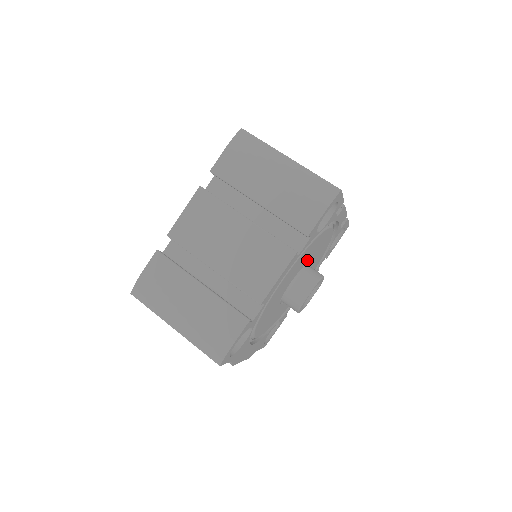
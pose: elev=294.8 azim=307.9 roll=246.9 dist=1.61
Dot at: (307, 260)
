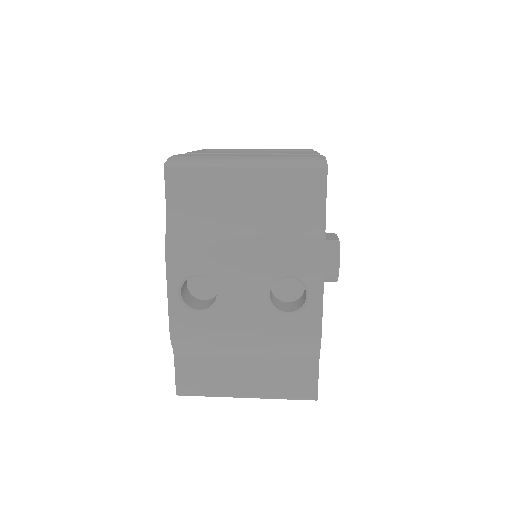
Dot at: occluded
